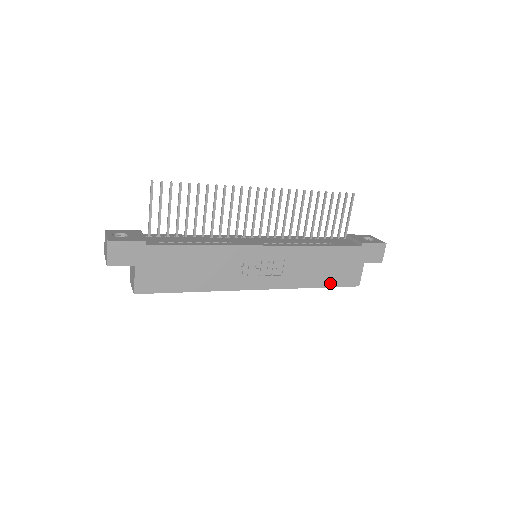
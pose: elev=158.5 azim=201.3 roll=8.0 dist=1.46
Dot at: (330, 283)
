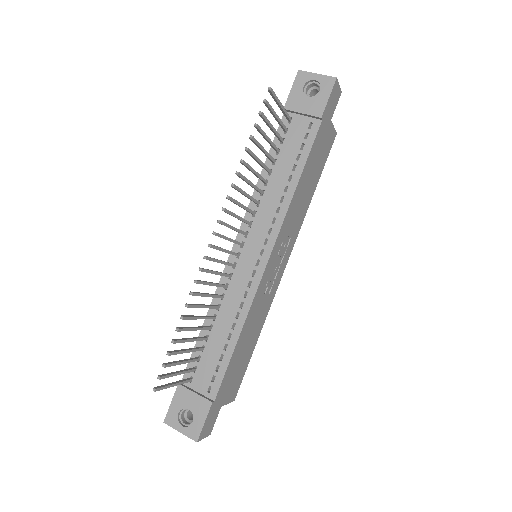
Dot at: (319, 174)
